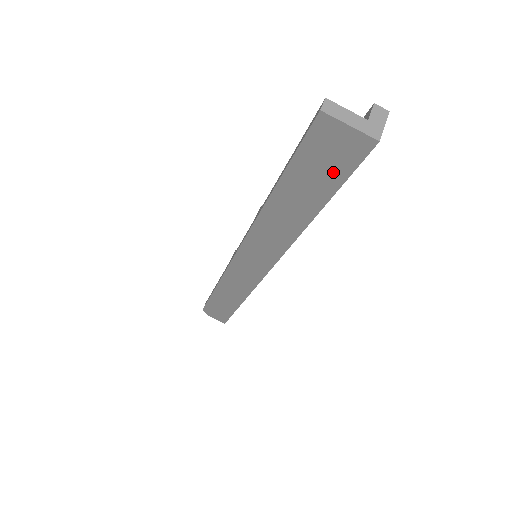
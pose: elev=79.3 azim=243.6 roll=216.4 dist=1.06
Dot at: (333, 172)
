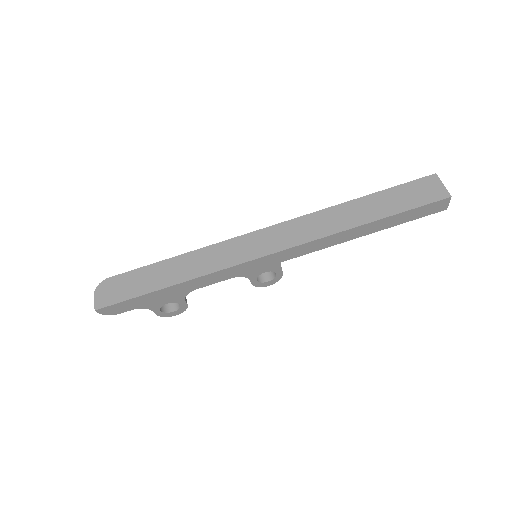
Dot at: (414, 201)
